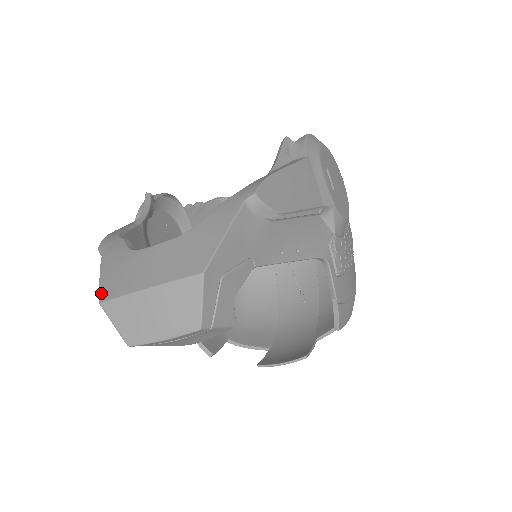
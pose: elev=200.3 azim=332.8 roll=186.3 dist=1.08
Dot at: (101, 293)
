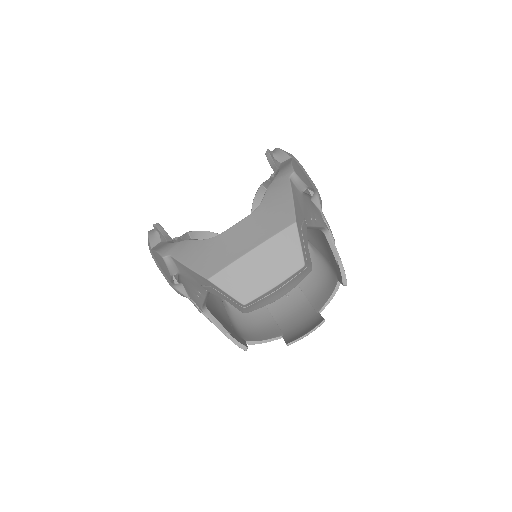
Dot at: (203, 273)
